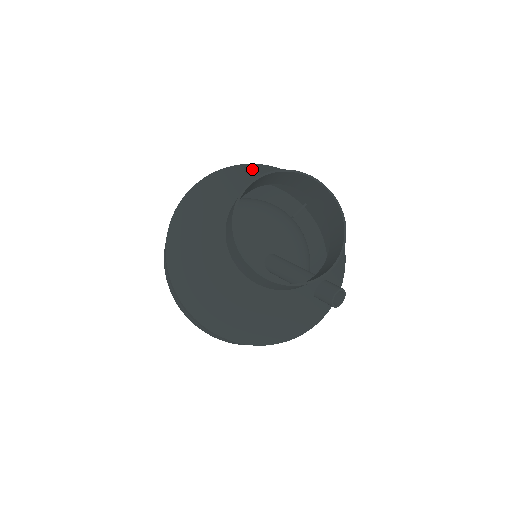
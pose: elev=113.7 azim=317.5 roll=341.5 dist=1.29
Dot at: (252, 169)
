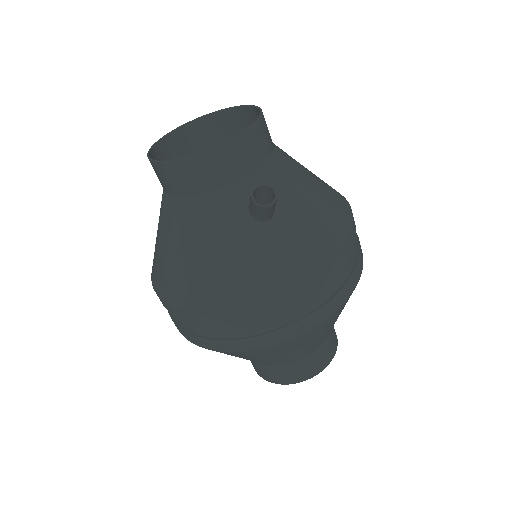
Dot at: occluded
